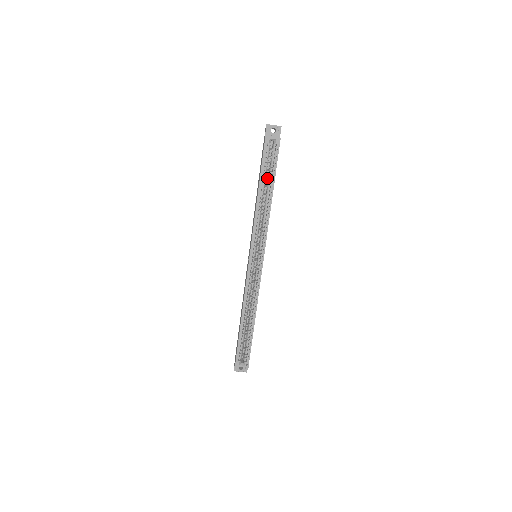
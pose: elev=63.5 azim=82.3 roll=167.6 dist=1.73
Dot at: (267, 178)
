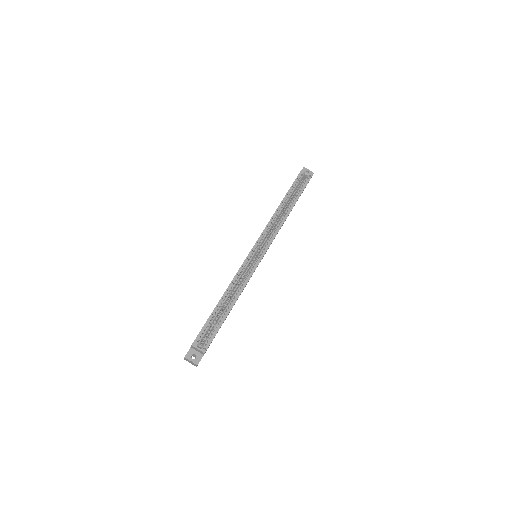
Dot at: (291, 198)
